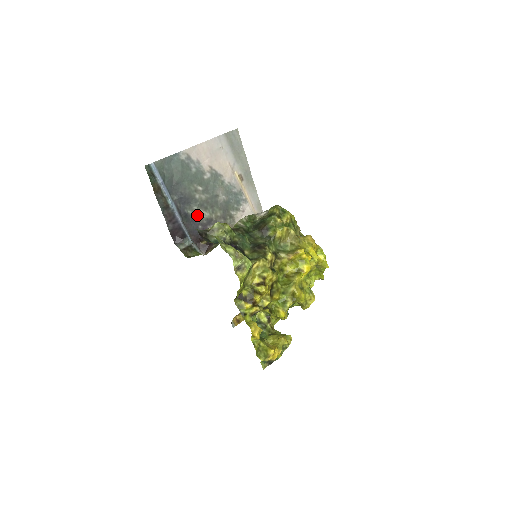
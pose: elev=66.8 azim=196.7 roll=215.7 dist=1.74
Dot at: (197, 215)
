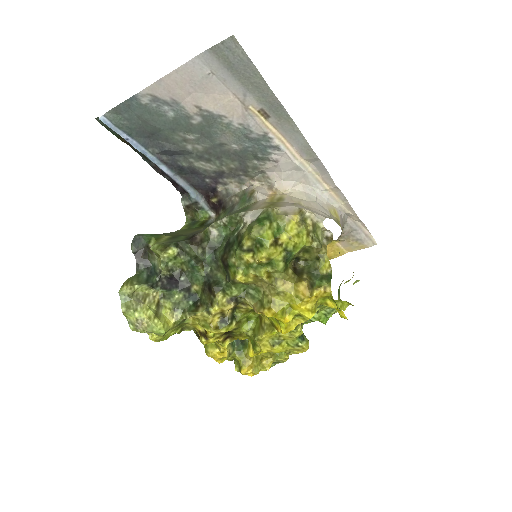
Dot at: (198, 168)
